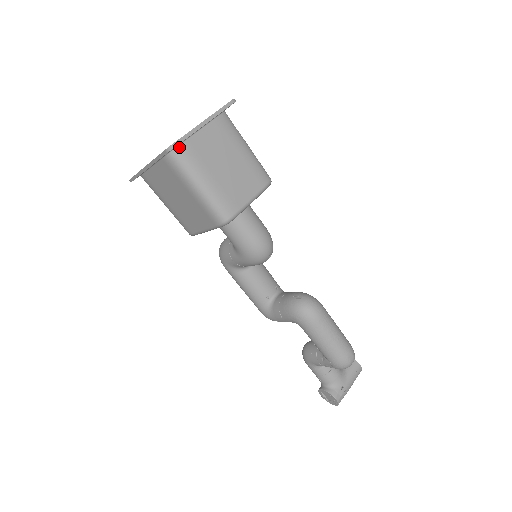
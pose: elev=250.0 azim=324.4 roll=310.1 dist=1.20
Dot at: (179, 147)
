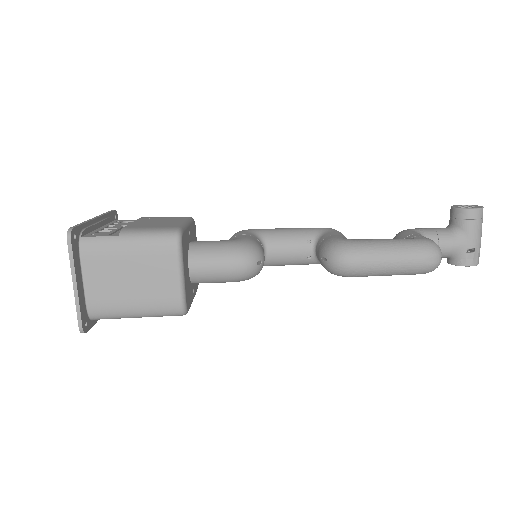
Dot at: (89, 312)
